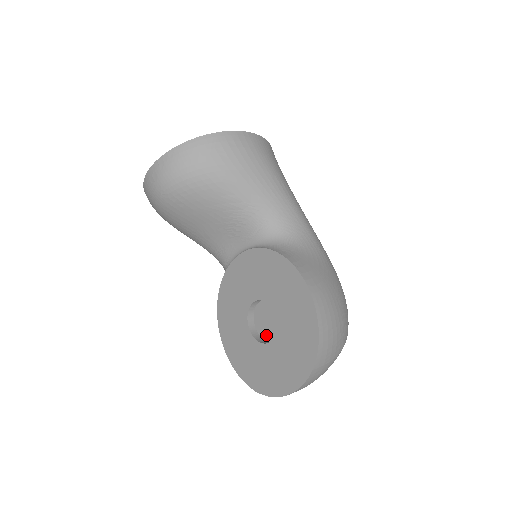
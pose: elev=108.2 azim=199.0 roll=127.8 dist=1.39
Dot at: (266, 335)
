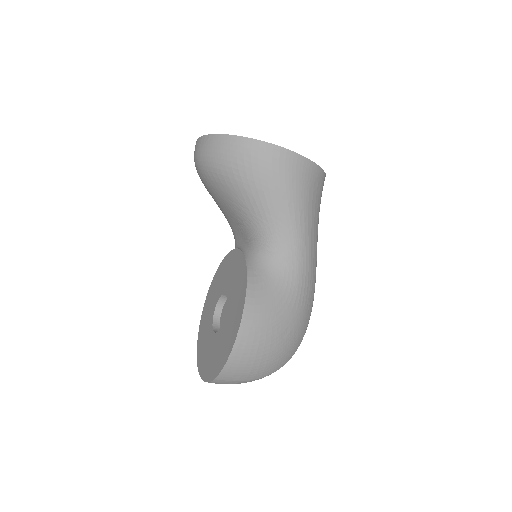
Dot at: (221, 324)
